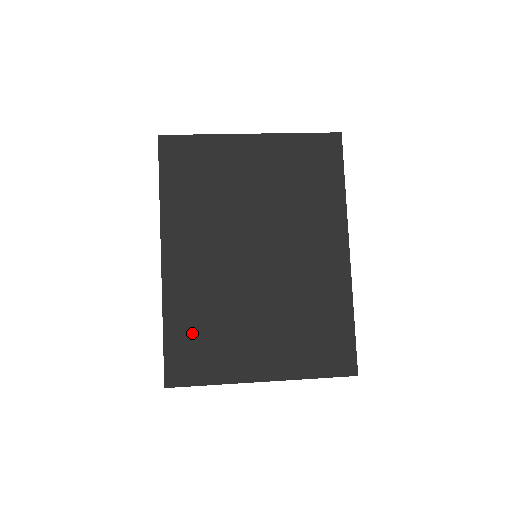
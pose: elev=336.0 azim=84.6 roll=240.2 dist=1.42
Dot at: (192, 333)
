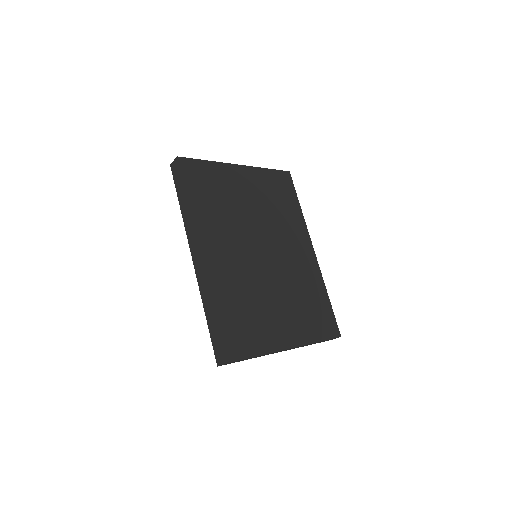
Dot at: (236, 314)
